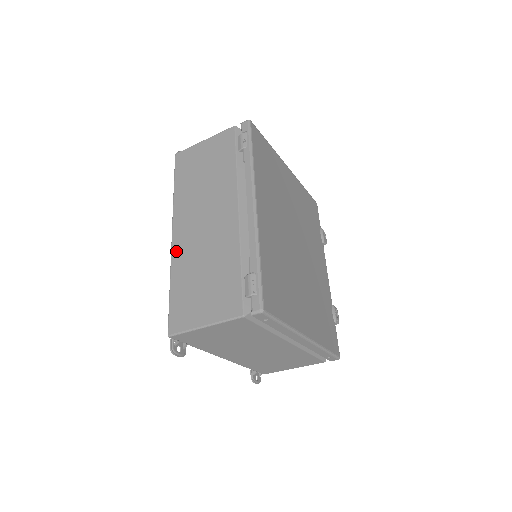
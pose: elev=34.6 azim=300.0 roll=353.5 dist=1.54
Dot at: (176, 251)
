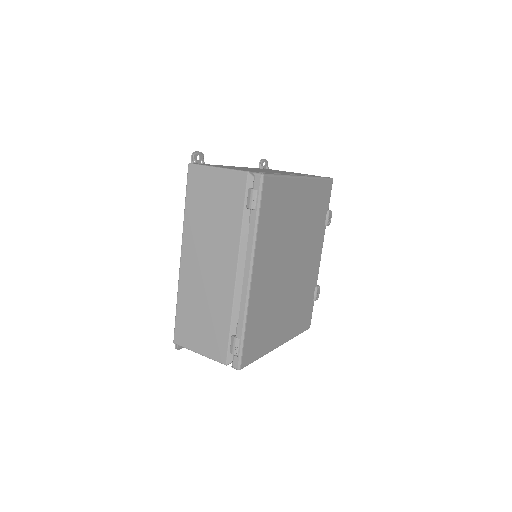
Dot at: (183, 277)
